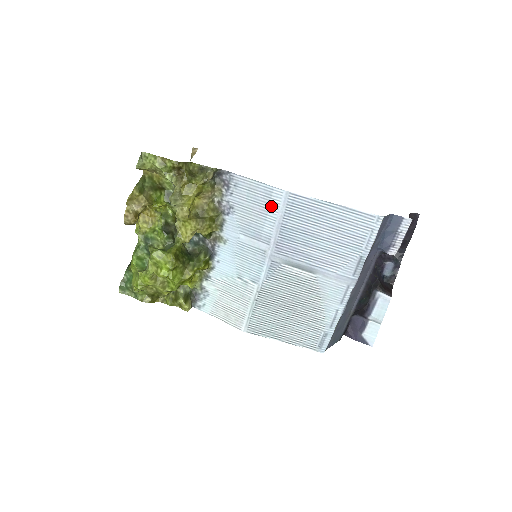
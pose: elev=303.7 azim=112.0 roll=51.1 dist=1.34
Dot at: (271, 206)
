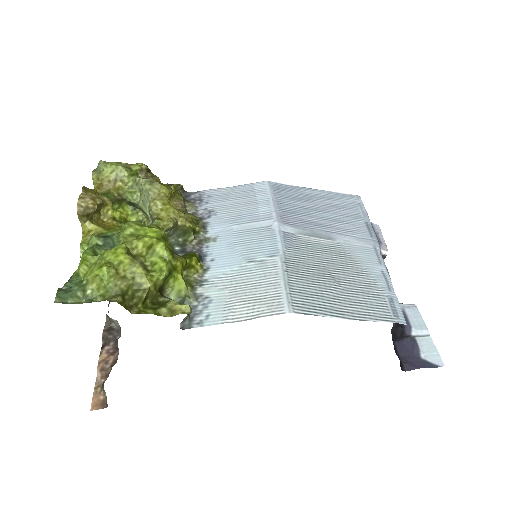
Dot at: (257, 194)
